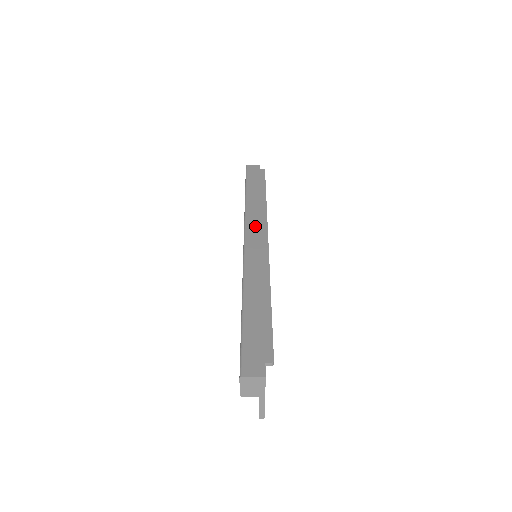
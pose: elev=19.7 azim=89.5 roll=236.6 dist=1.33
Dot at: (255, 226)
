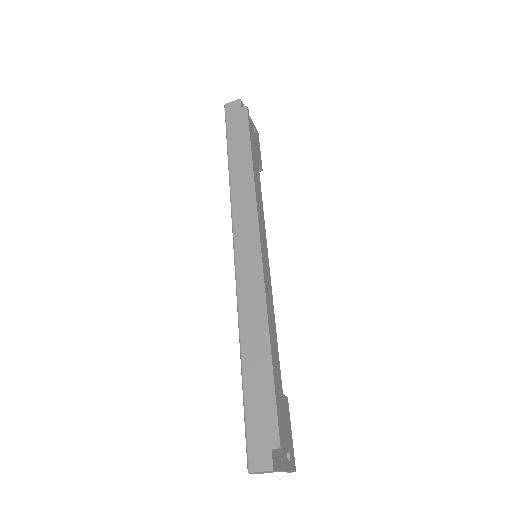
Dot at: (243, 222)
